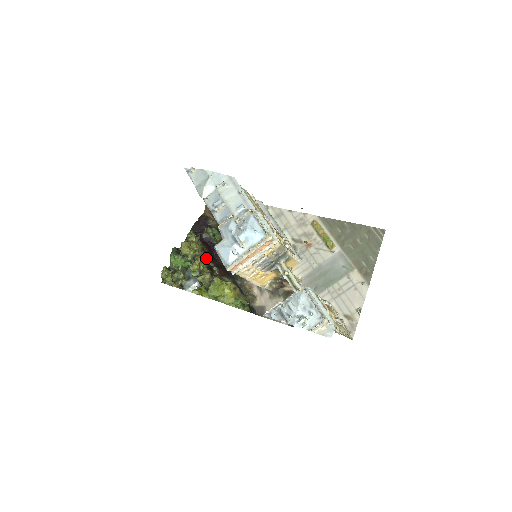
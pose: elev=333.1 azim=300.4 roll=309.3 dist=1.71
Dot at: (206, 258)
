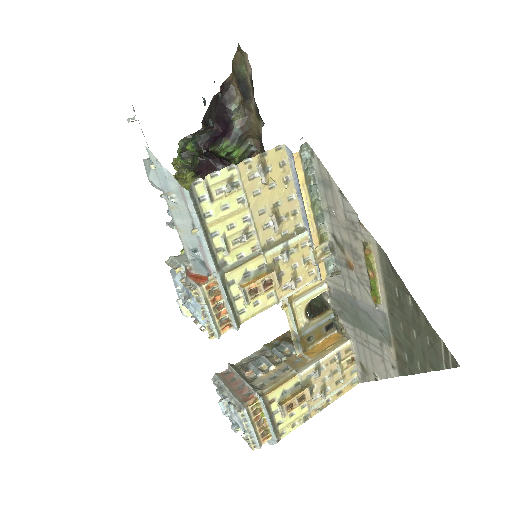
Dot at: occluded
